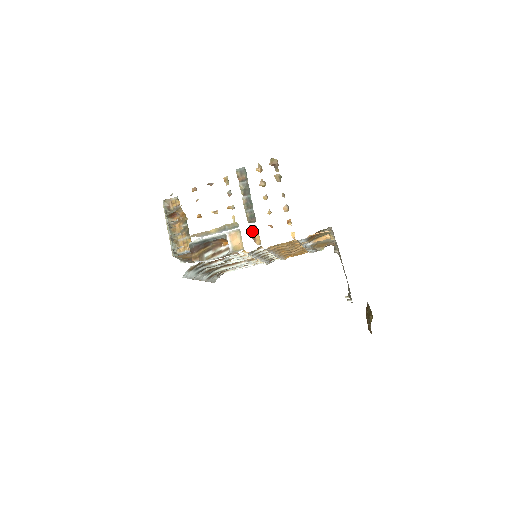
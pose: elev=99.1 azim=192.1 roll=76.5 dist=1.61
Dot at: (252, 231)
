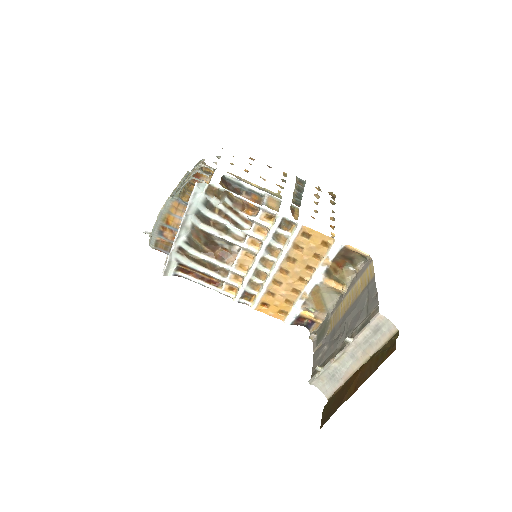
Dot at: (293, 209)
